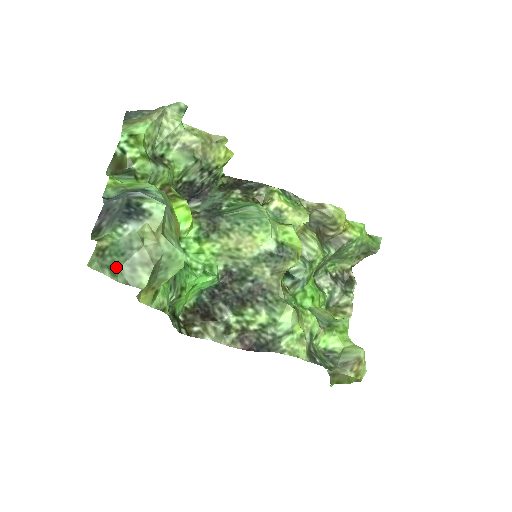
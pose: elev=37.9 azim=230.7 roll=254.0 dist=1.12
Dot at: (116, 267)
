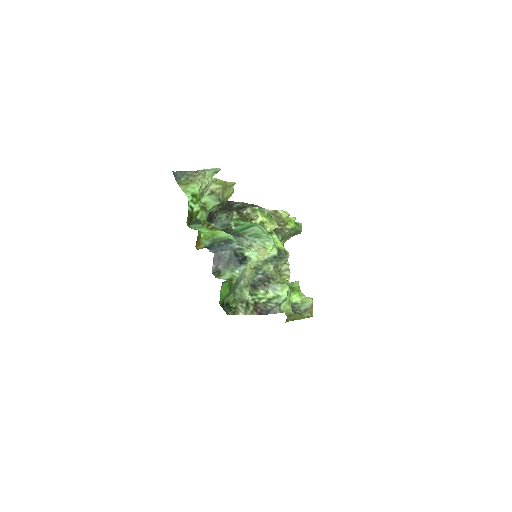
Dot at: (234, 292)
